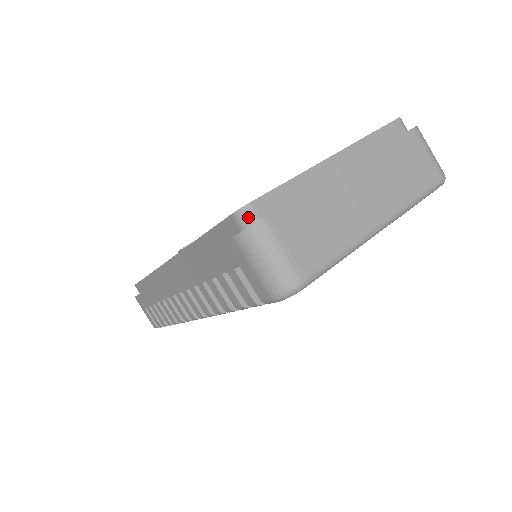
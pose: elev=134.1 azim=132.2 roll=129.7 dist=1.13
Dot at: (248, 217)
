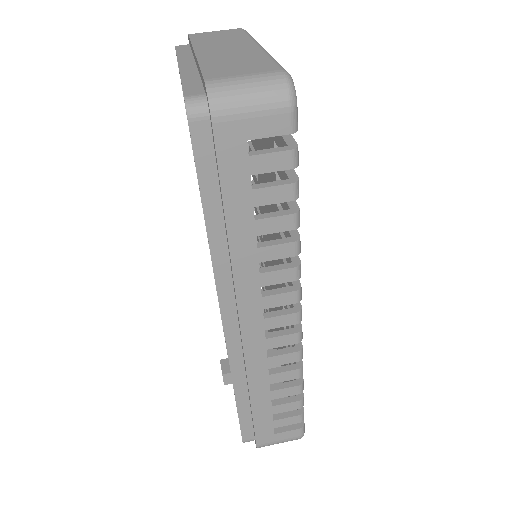
Dot at: (198, 102)
